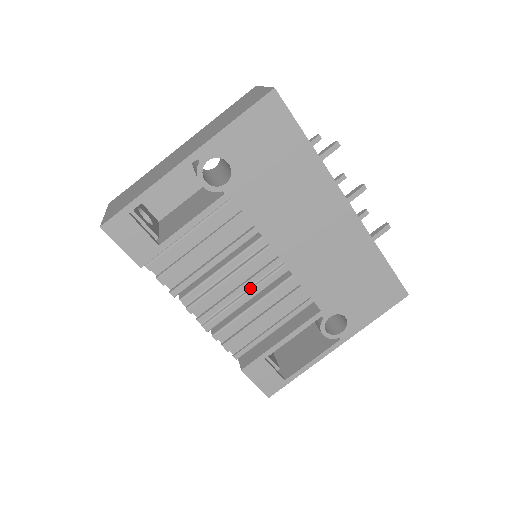
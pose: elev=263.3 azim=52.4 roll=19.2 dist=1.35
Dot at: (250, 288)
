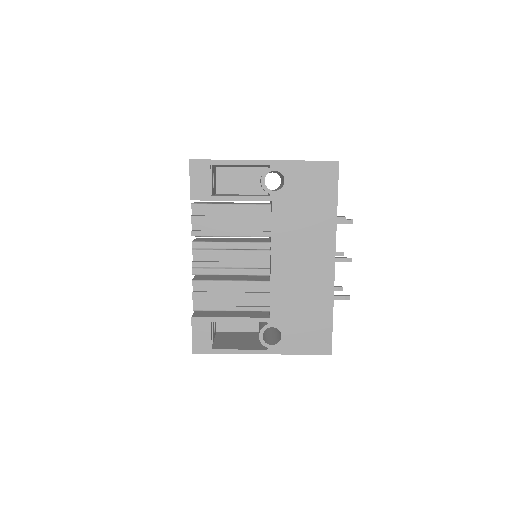
Dot at: (239, 268)
